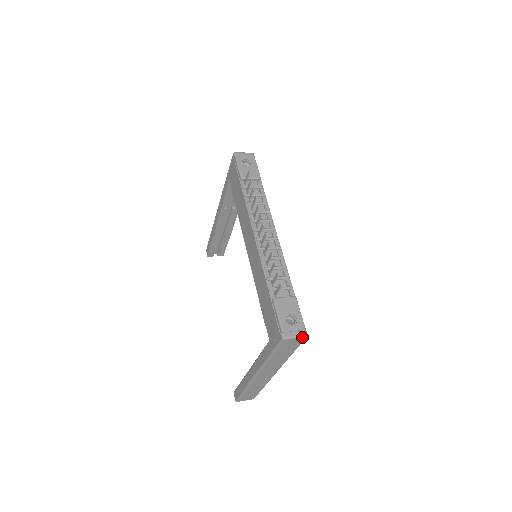
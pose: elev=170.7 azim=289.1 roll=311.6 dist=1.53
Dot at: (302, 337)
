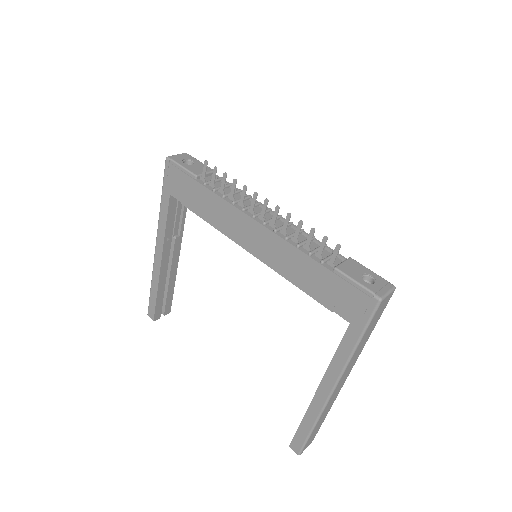
Dot at: (392, 291)
